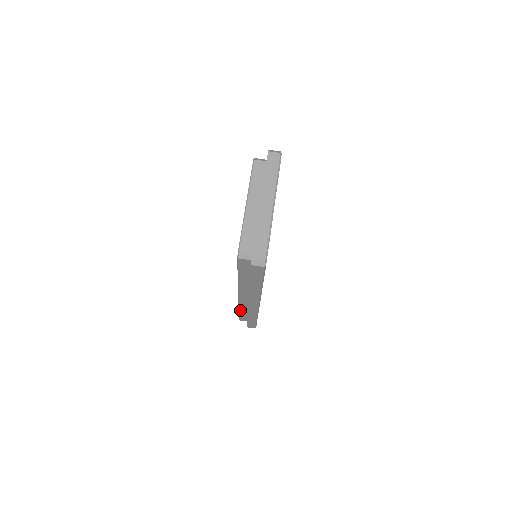
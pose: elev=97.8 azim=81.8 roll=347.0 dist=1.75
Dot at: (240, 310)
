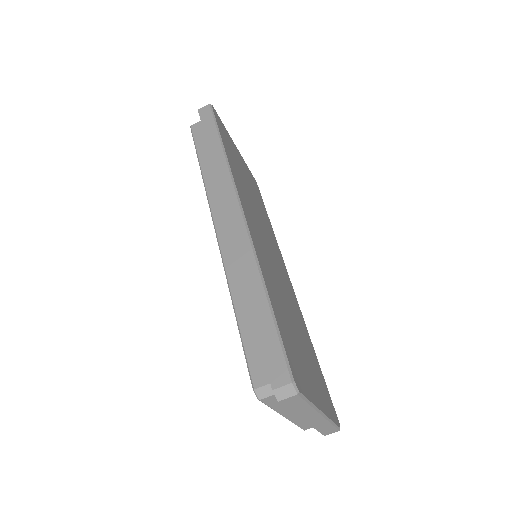
Dot at: occluded
